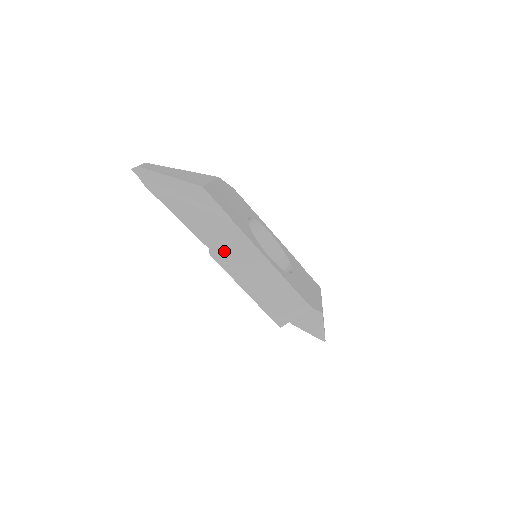
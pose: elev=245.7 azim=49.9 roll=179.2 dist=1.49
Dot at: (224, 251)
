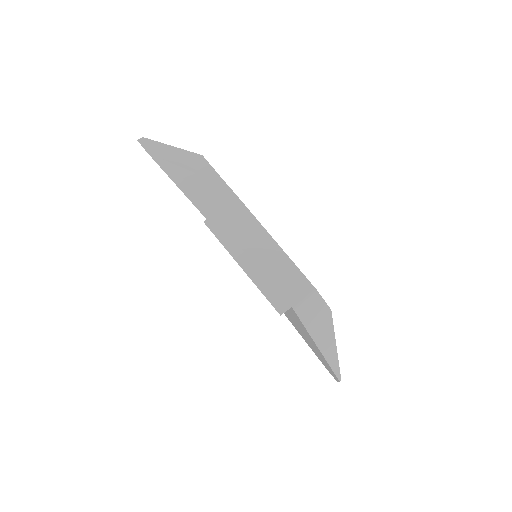
Dot at: (219, 219)
